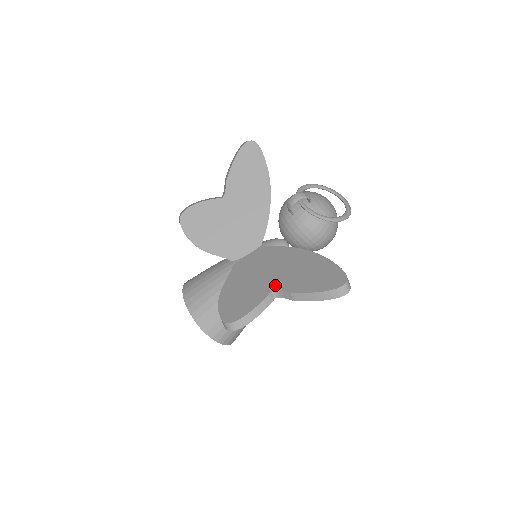
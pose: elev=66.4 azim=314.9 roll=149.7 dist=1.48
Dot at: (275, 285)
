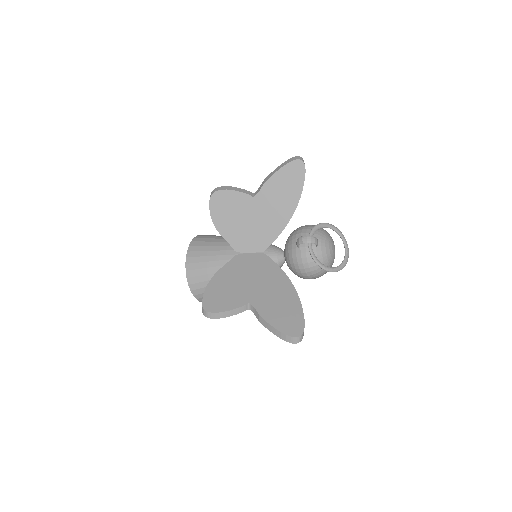
Dot at: (253, 300)
